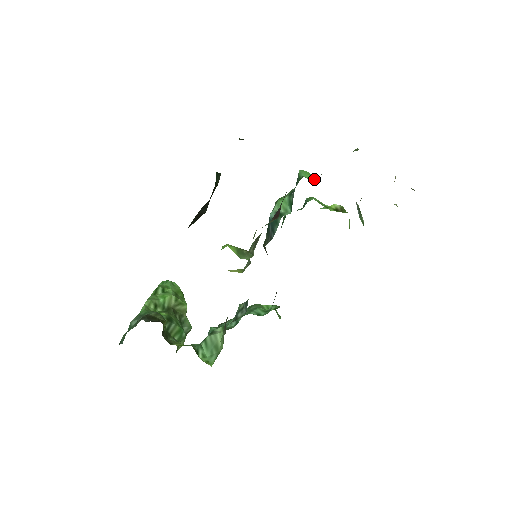
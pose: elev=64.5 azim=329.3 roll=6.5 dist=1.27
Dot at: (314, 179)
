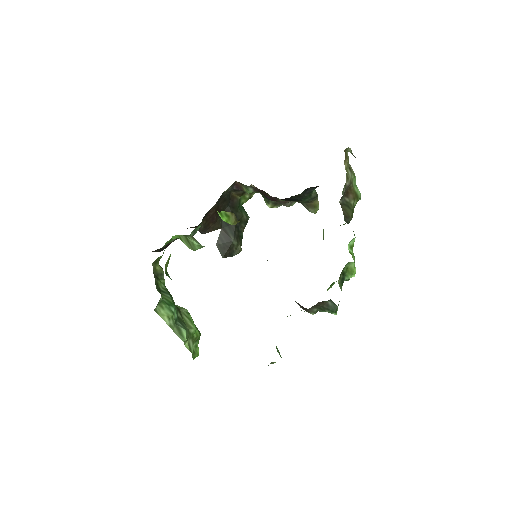
Dot at: occluded
